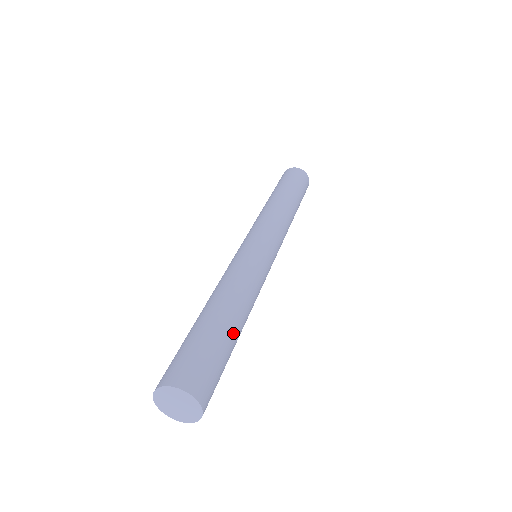
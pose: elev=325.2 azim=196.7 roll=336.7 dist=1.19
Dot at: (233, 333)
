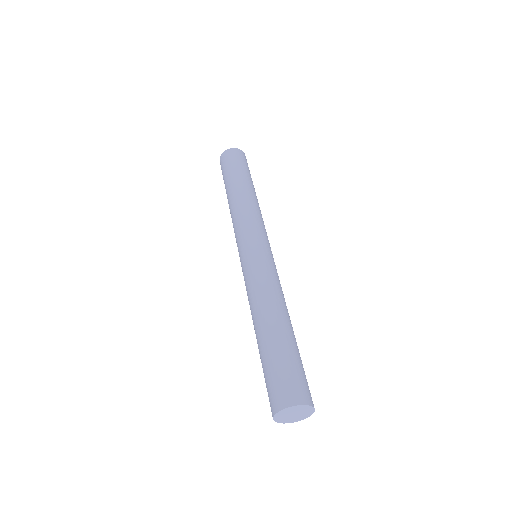
Dot at: occluded
